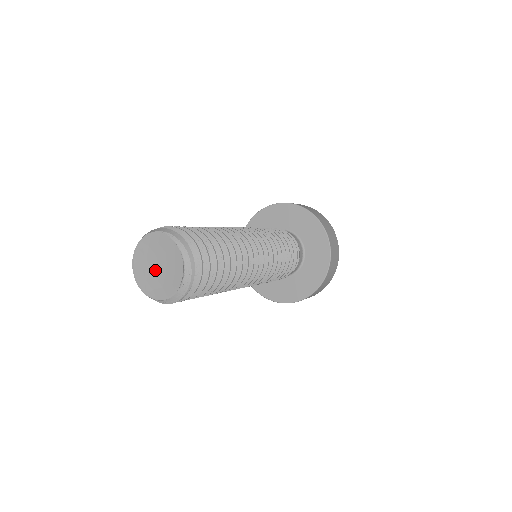
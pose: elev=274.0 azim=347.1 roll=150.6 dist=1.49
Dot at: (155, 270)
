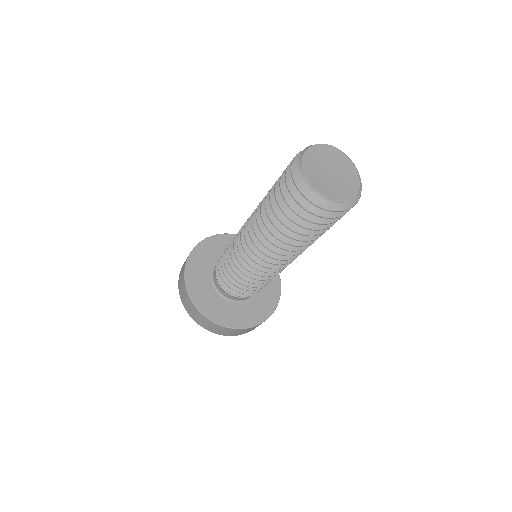
Dot at: (329, 175)
